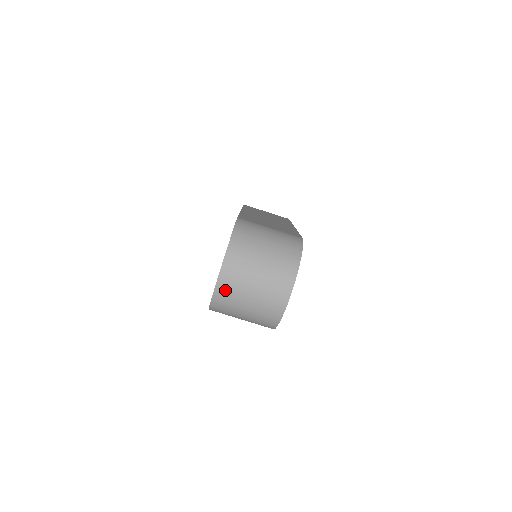
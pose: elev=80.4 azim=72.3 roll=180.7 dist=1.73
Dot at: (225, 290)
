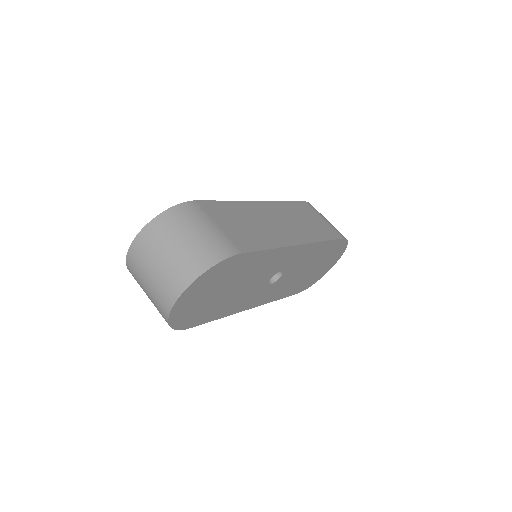
Dot at: (132, 263)
